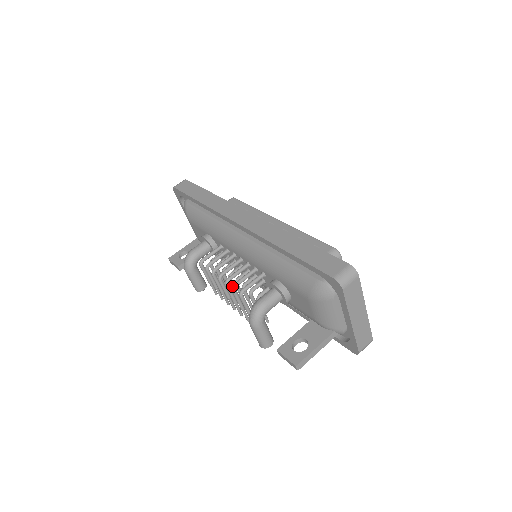
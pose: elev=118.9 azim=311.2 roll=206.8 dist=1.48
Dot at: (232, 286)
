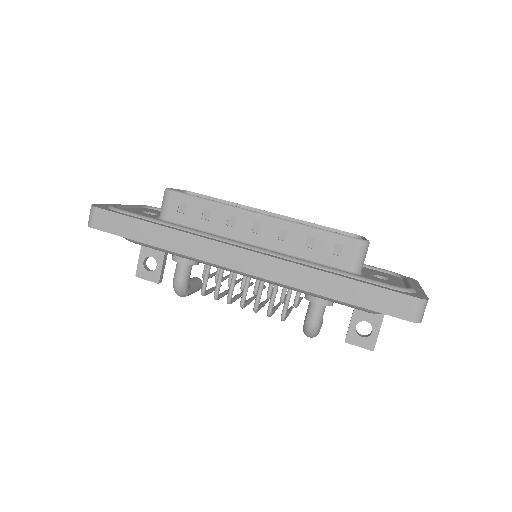
Dot at: (267, 315)
